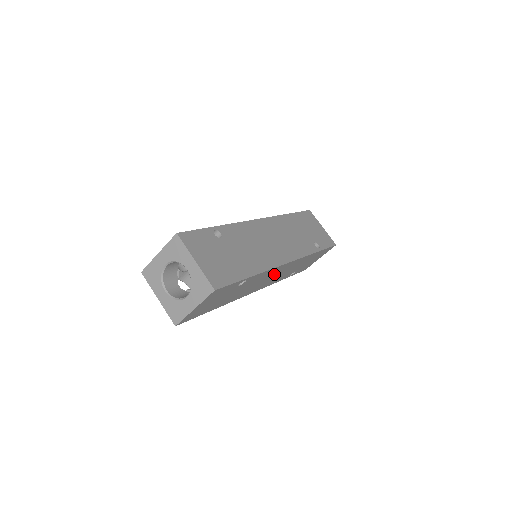
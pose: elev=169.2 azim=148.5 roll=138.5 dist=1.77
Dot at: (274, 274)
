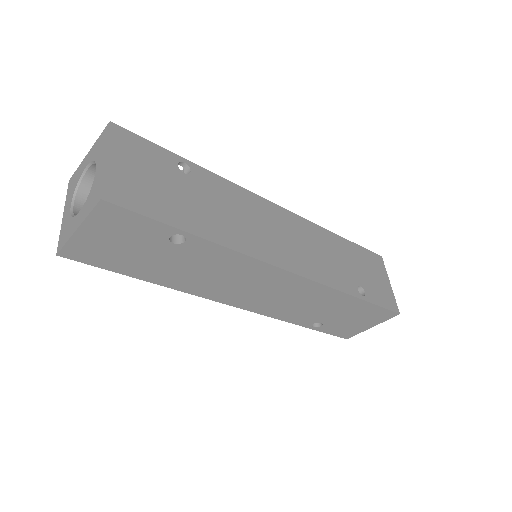
Dot at: (263, 283)
